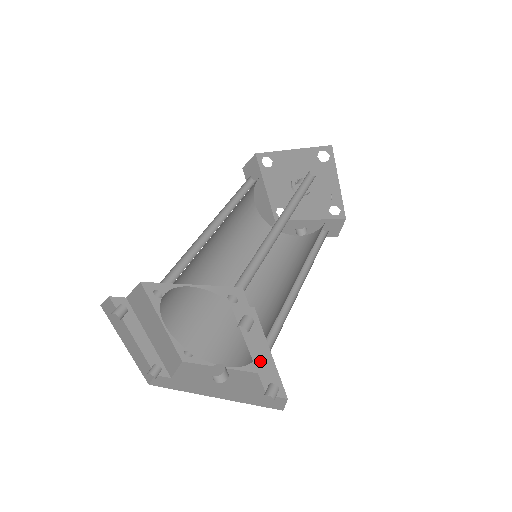
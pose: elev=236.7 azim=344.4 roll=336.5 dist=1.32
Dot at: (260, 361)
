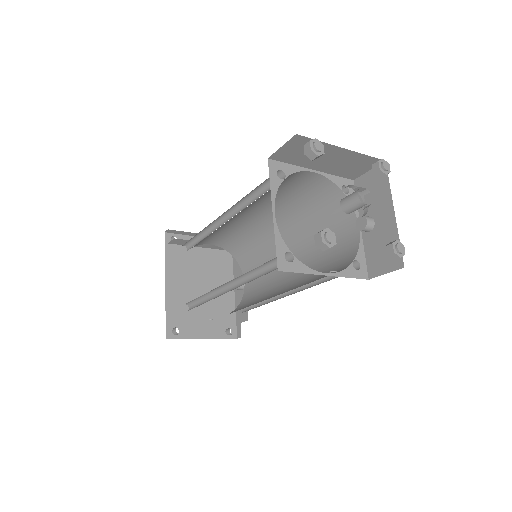
Dot at: occluded
